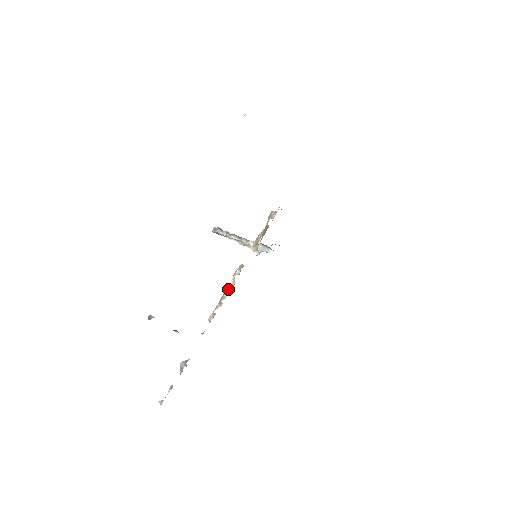
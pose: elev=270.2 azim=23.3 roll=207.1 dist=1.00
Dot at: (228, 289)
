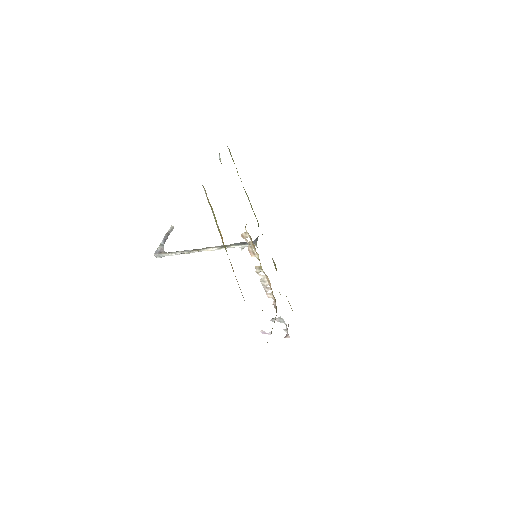
Dot at: (264, 281)
